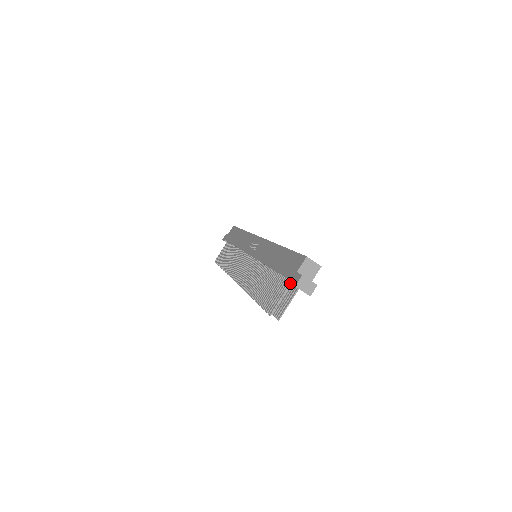
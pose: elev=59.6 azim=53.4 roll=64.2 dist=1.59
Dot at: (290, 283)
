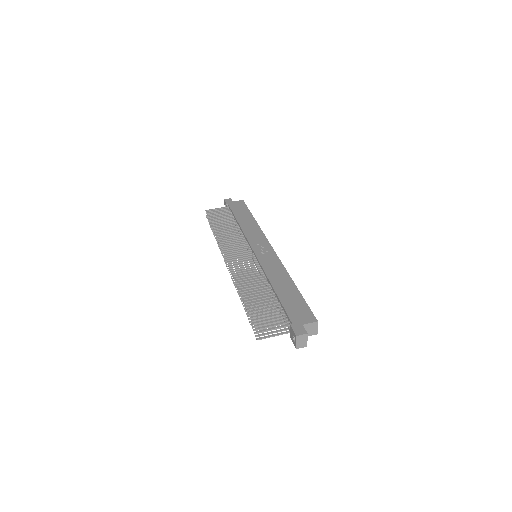
Dot at: (292, 328)
